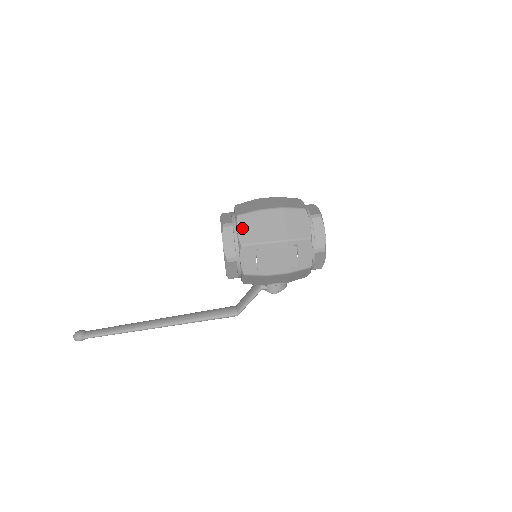
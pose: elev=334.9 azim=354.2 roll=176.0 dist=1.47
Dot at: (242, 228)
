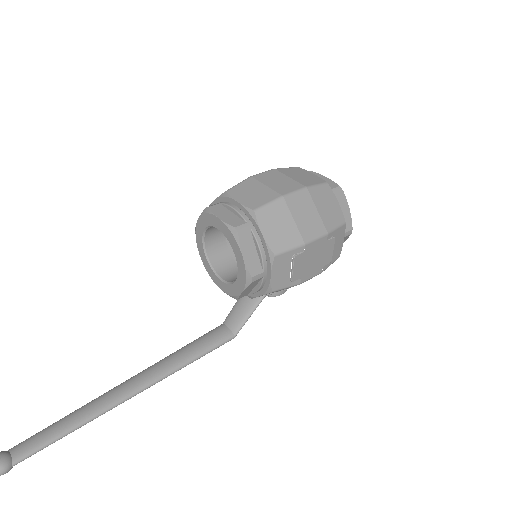
Dot at: (268, 229)
